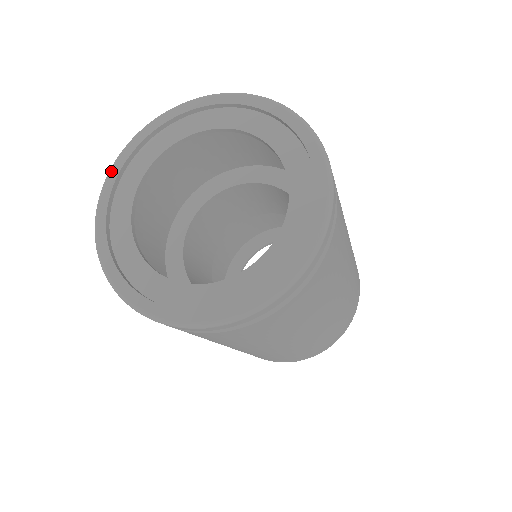
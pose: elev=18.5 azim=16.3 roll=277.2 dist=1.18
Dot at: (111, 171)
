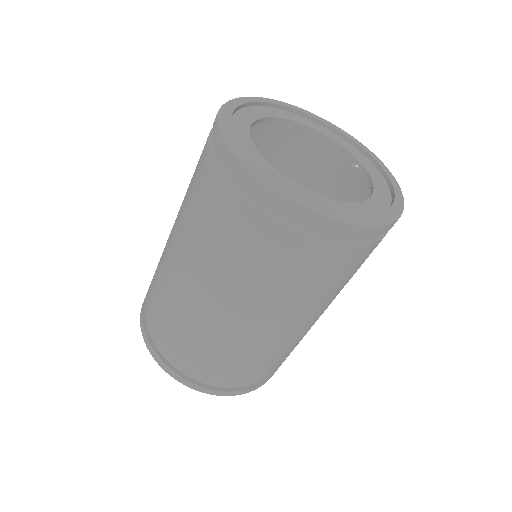
Dot at: (278, 101)
